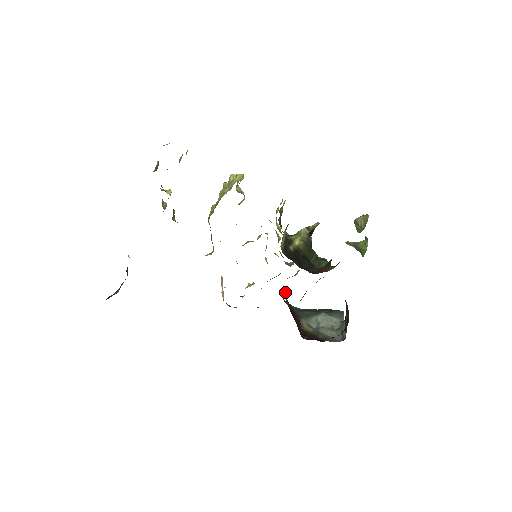
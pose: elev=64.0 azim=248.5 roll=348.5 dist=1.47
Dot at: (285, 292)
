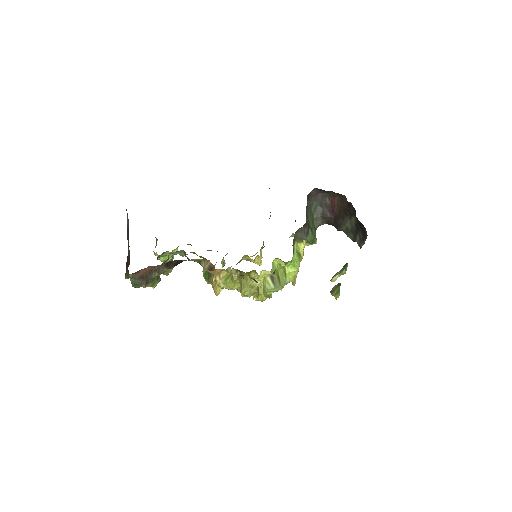
Dot at: (293, 241)
